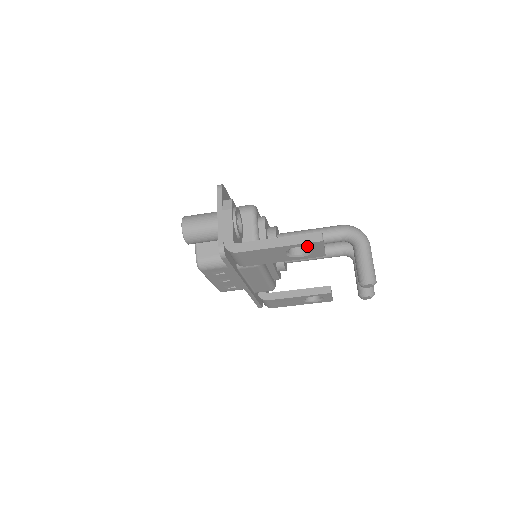
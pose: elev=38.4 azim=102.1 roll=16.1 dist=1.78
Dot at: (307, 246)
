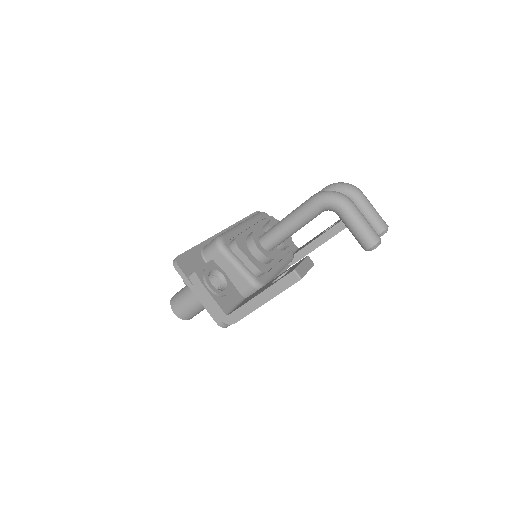
Dot at: occluded
